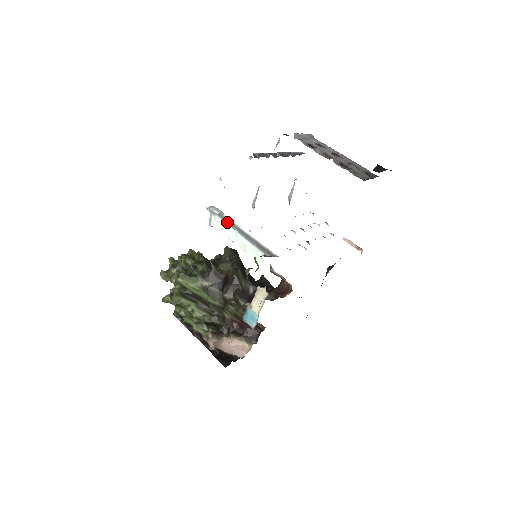
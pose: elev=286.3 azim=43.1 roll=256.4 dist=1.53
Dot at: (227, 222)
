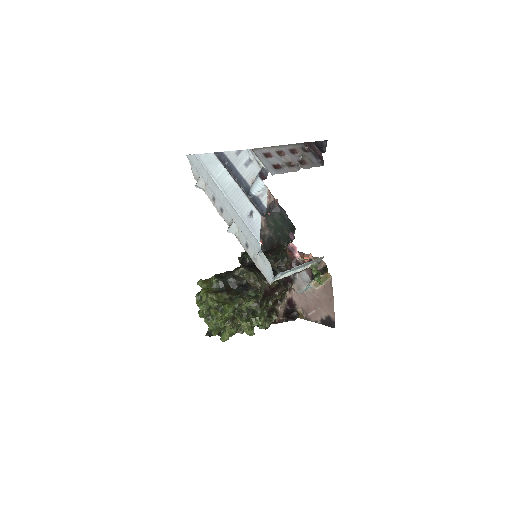
Dot at: occluded
